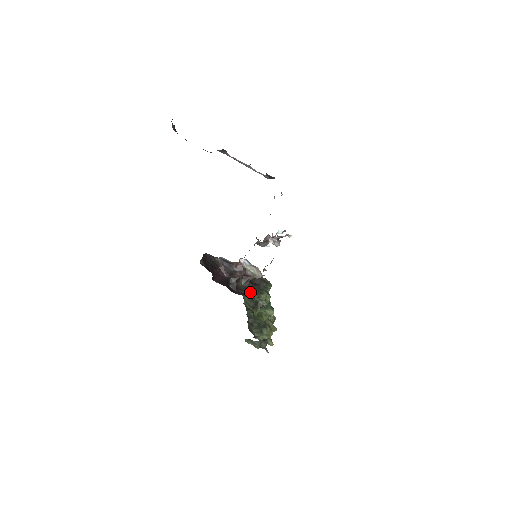
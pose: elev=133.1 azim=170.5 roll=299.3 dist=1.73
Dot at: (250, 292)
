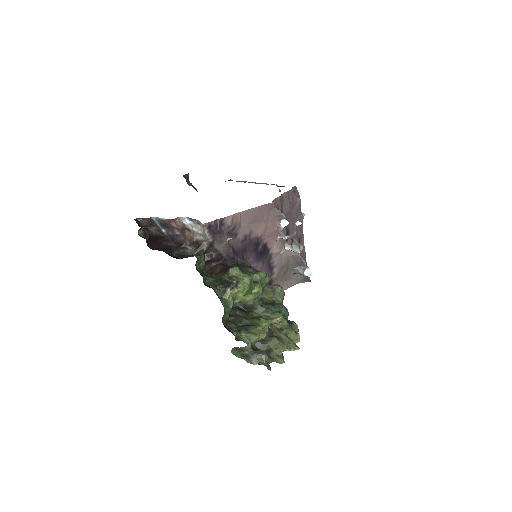
Dot at: (218, 273)
